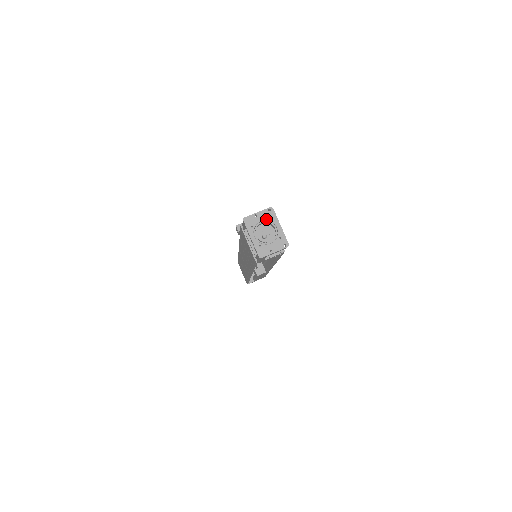
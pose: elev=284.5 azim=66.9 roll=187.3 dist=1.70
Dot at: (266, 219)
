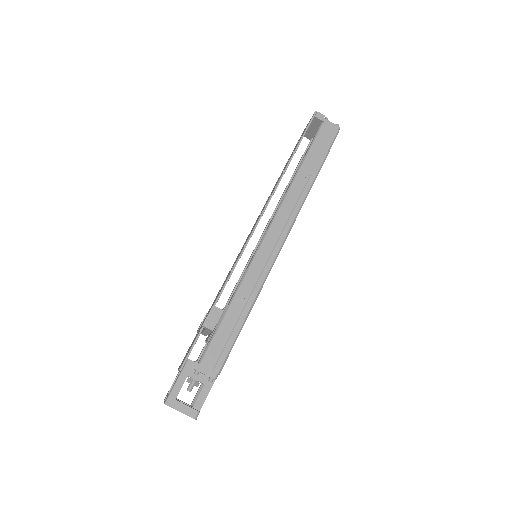
Dot at: occluded
